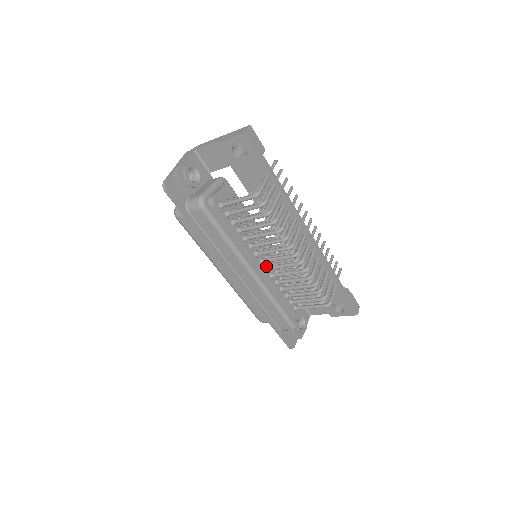
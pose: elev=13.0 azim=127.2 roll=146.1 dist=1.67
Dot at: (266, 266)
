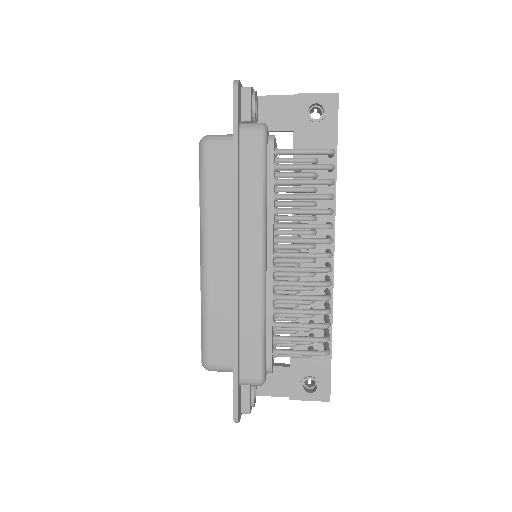
Dot at: occluded
